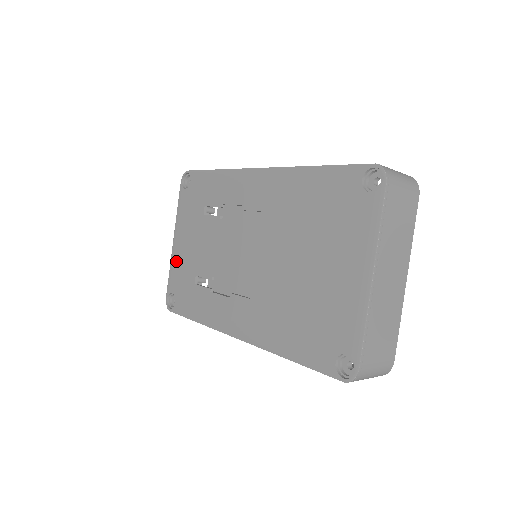
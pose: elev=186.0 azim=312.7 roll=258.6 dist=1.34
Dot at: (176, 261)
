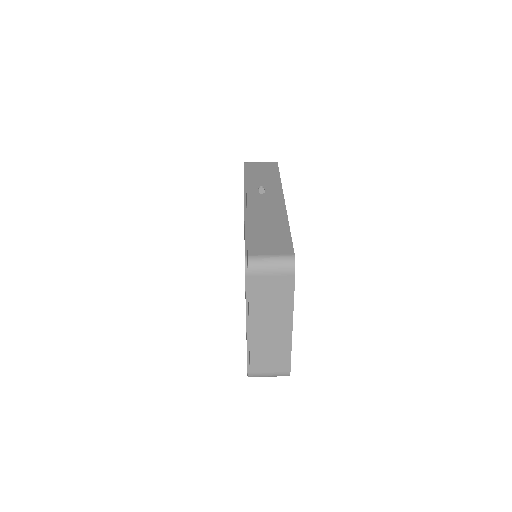
Dot at: occluded
